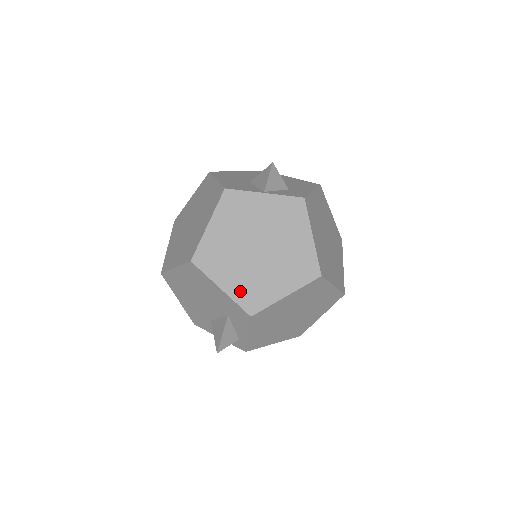
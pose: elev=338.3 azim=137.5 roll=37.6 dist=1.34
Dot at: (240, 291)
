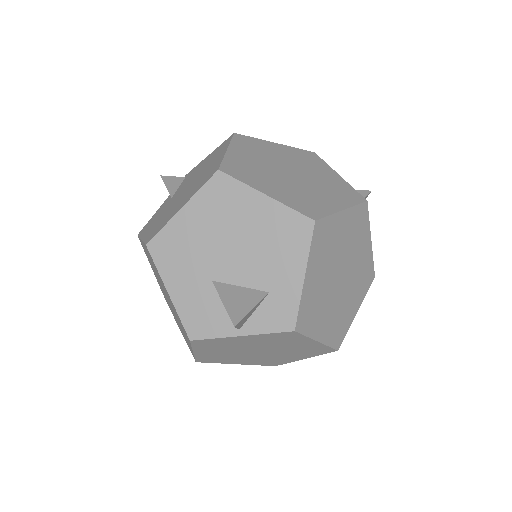
Dot at: (256, 363)
